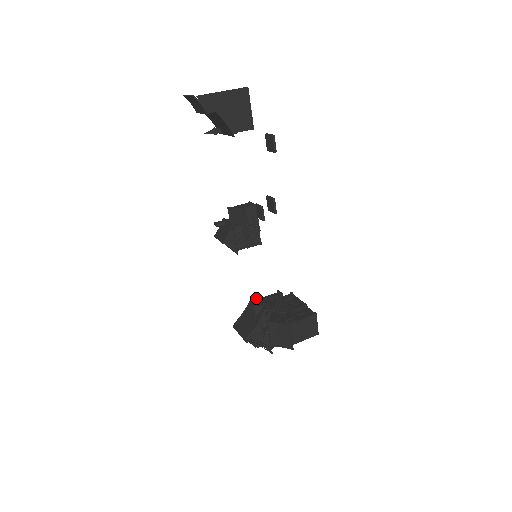
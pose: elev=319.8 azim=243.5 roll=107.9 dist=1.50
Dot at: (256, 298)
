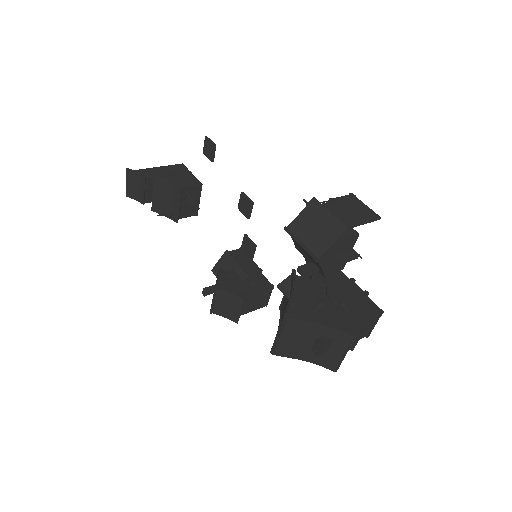
Dot at: occluded
